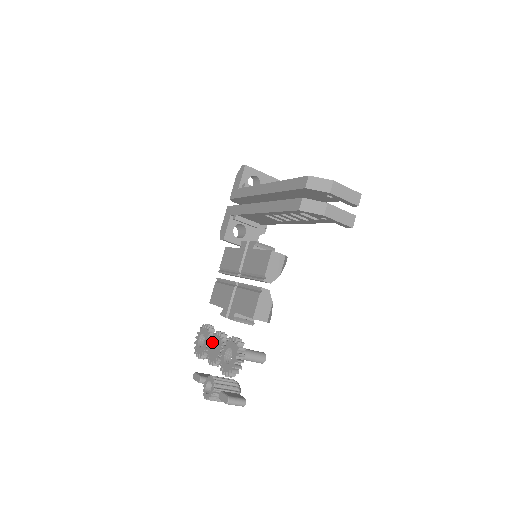
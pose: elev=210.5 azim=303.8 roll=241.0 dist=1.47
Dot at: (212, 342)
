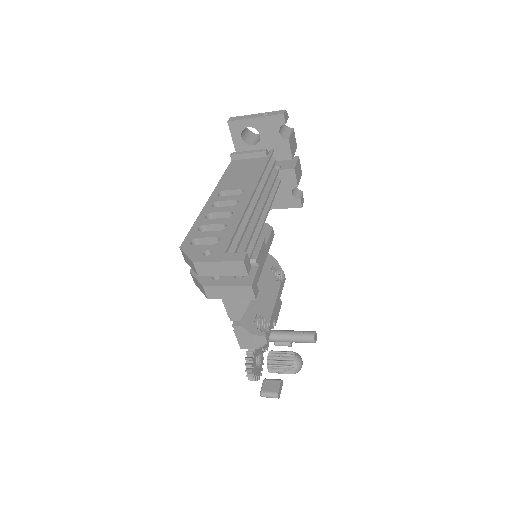
Dot at: occluded
